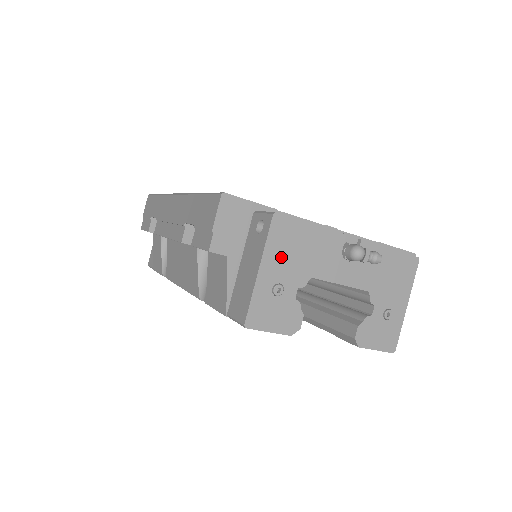
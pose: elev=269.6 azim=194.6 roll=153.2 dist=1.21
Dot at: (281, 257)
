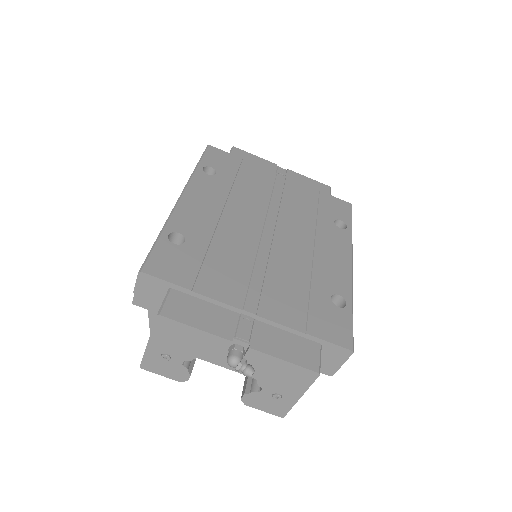
Dot at: (167, 340)
